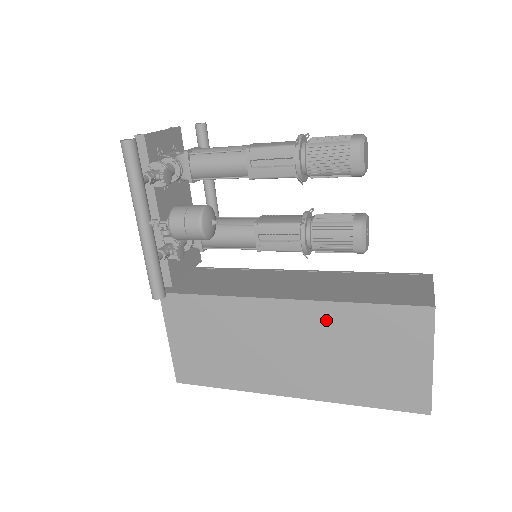
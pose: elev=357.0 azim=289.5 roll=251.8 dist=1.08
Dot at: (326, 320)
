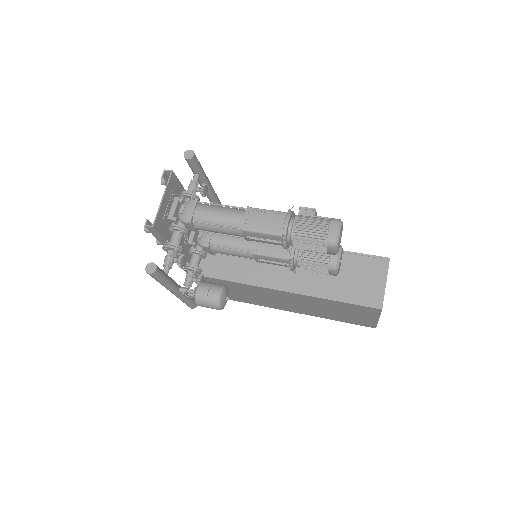
Dot at: (310, 300)
